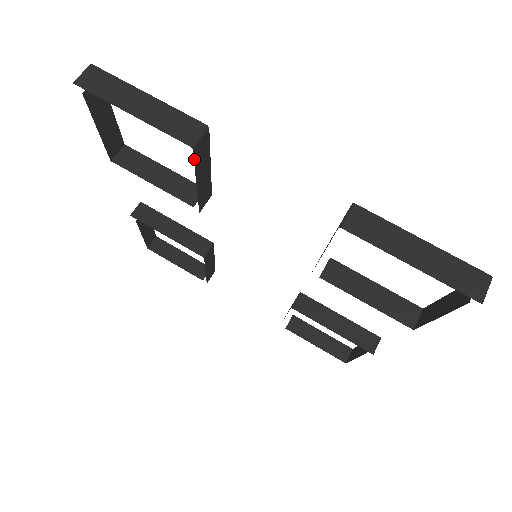
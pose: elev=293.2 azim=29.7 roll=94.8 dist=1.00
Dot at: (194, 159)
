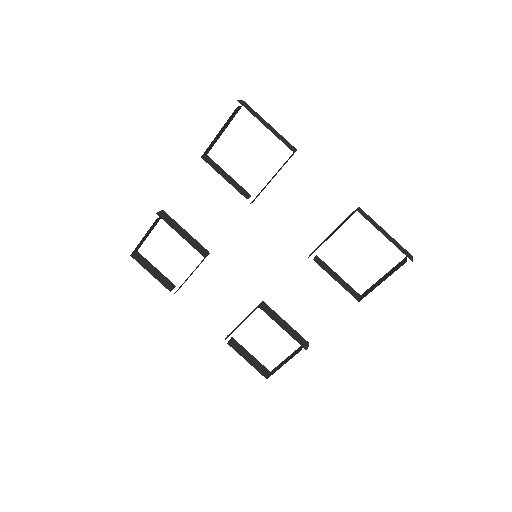
Dot at: occluded
